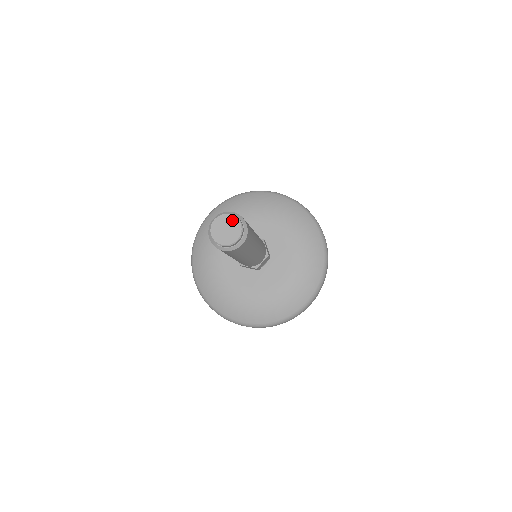
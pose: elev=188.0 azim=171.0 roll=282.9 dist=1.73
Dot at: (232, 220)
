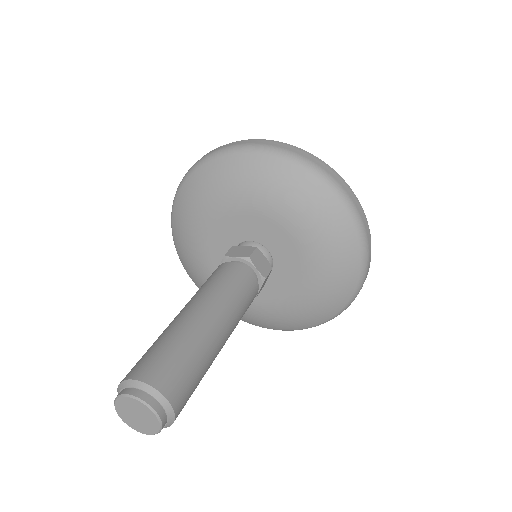
Dot at: (151, 418)
